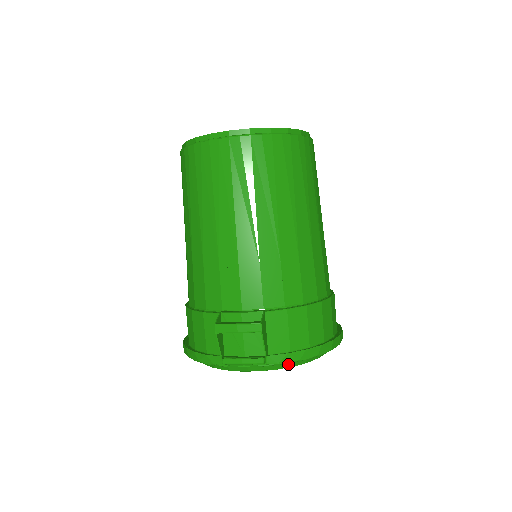
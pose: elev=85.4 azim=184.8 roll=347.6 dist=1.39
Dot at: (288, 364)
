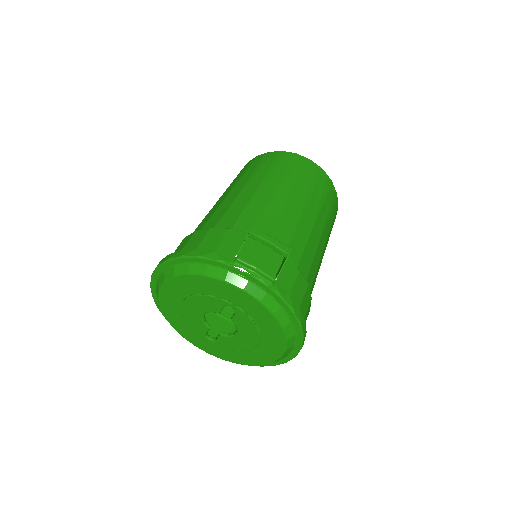
Dot at: (277, 310)
